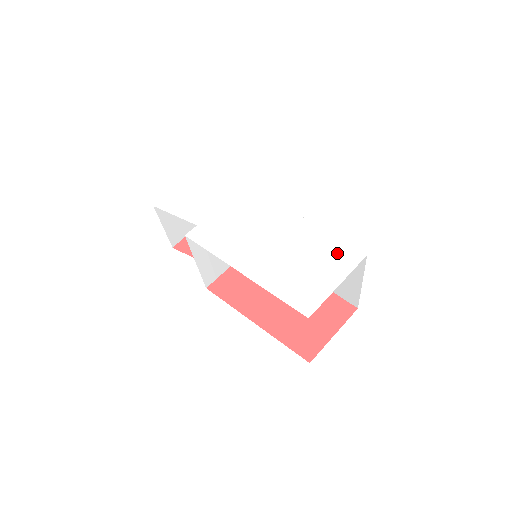
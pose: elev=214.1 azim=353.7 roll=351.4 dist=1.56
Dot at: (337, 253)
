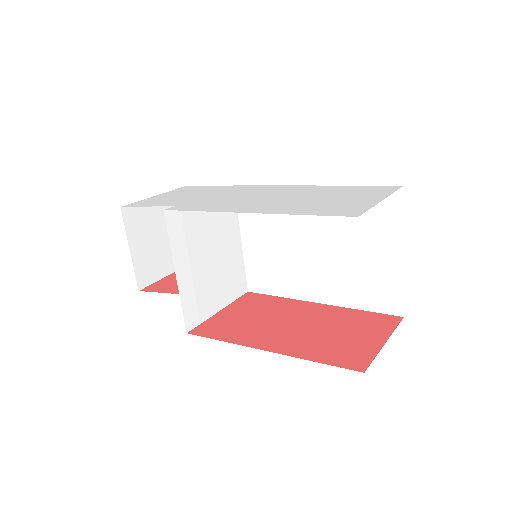
Dot at: (366, 190)
